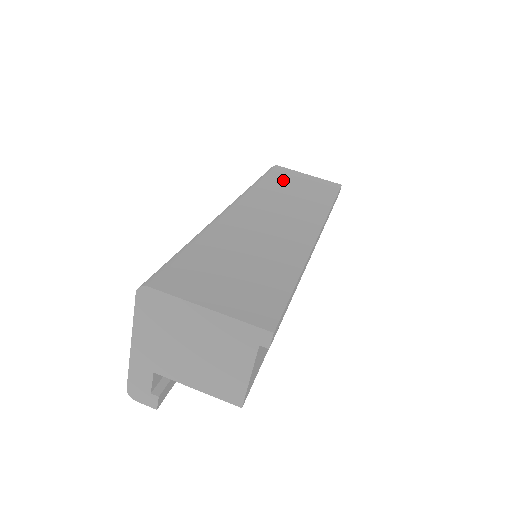
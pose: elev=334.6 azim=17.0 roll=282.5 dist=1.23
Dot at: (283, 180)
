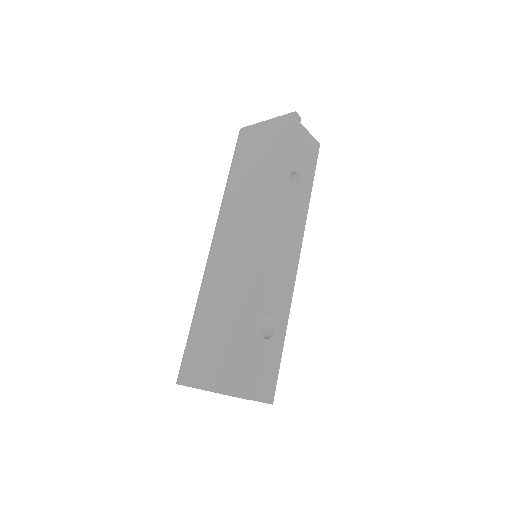
Dot at: (245, 158)
